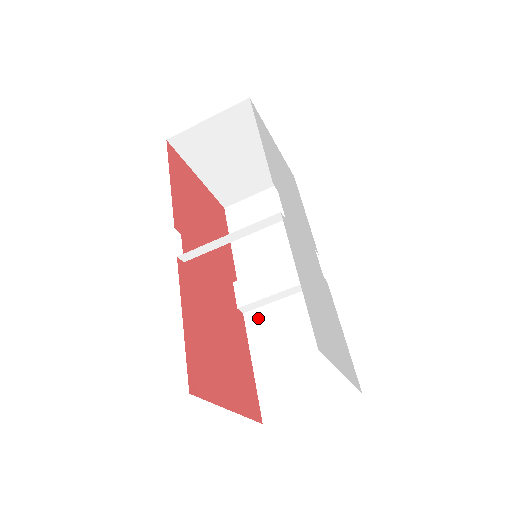
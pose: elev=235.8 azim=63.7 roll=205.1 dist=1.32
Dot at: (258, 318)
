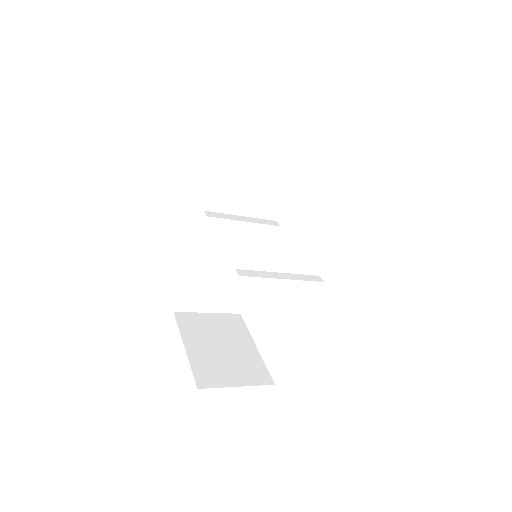
Dot at: (206, 245)
